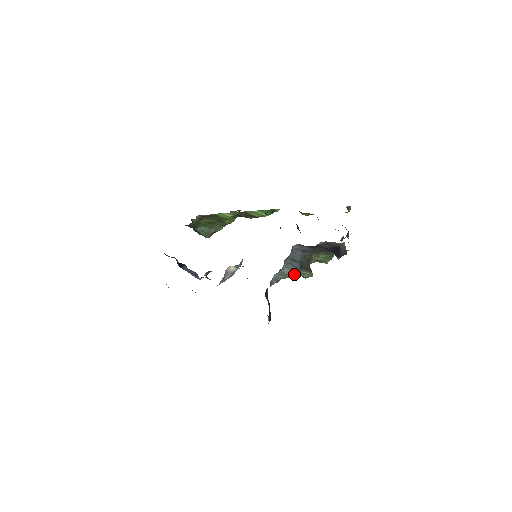
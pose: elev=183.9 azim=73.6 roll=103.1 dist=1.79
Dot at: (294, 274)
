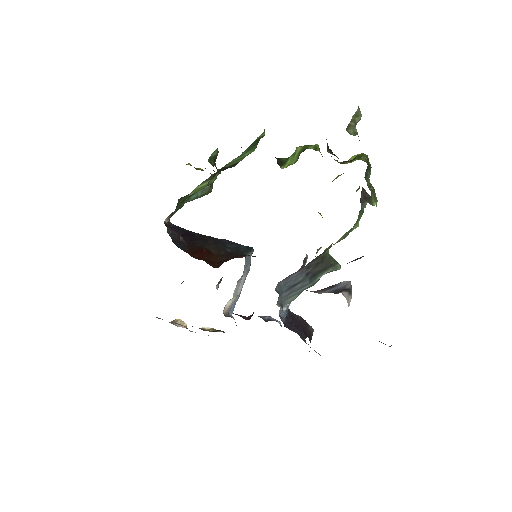
Dot at: (308, 287)
